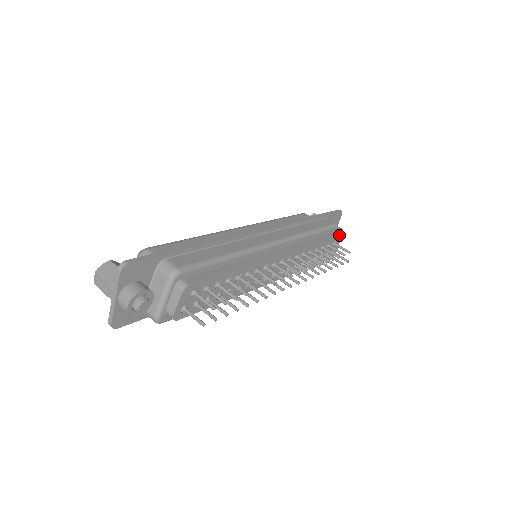
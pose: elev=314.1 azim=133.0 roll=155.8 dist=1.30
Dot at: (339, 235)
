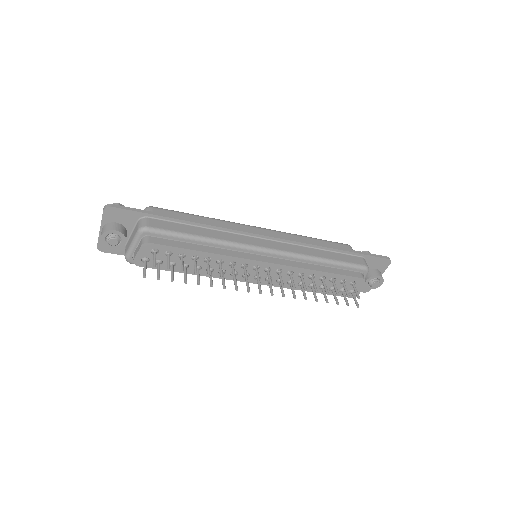
Dot at: (361, 278)
